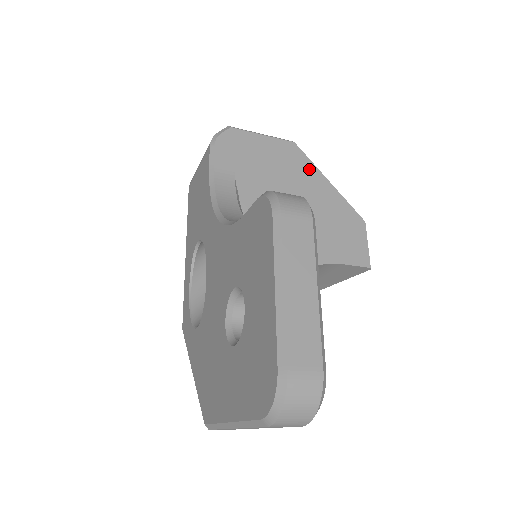
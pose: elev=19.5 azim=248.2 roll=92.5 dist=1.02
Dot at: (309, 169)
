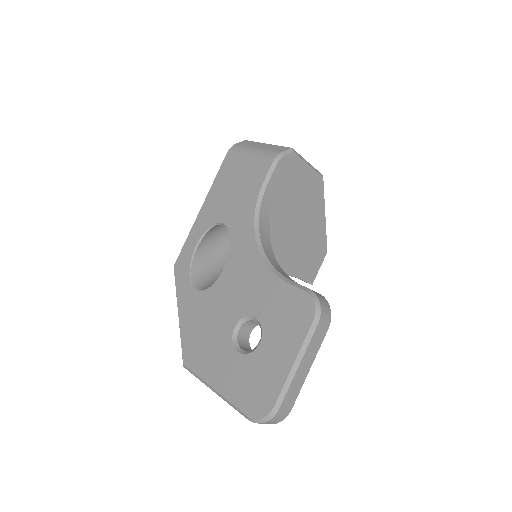
Dot at: (320, 203)
